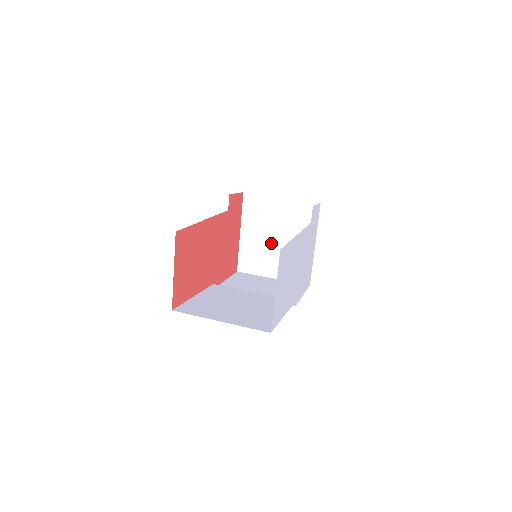
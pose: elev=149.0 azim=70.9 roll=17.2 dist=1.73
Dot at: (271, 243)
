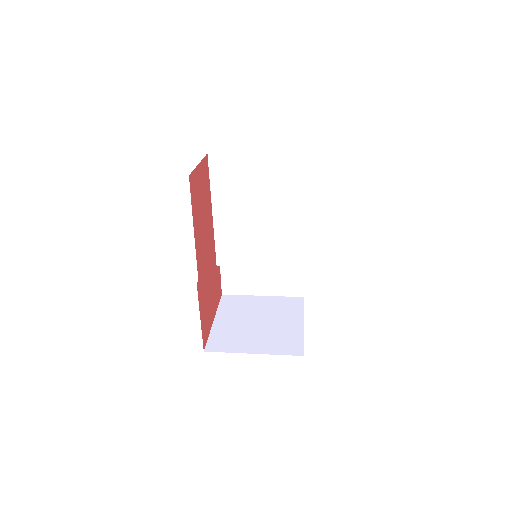
Dot at: (251, 325)
